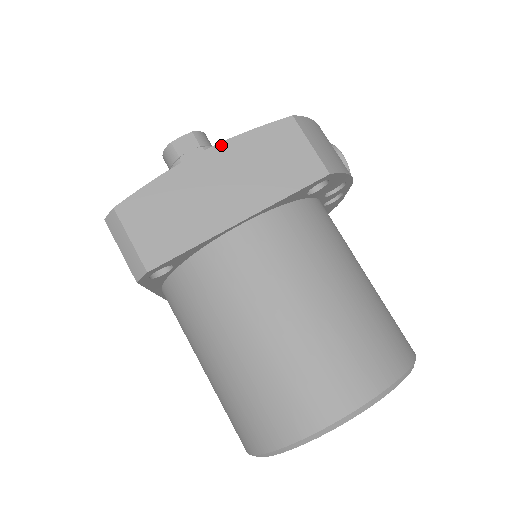
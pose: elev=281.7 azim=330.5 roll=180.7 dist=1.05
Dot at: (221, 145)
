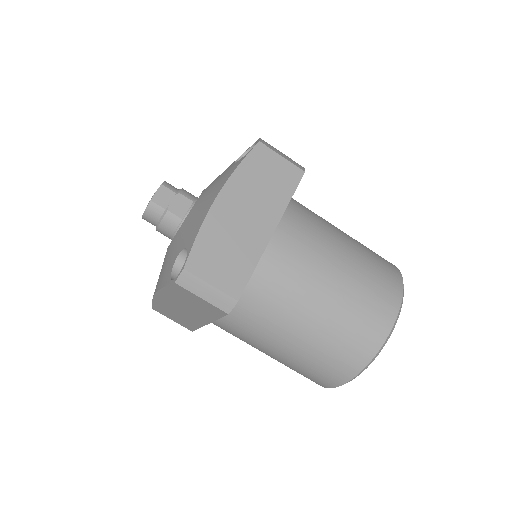
Dot at: (227, 184)
